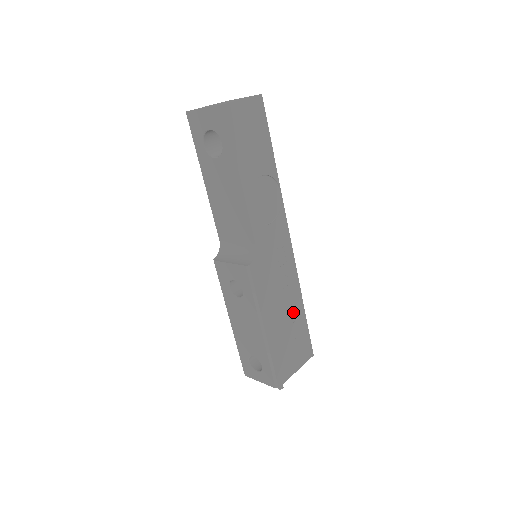
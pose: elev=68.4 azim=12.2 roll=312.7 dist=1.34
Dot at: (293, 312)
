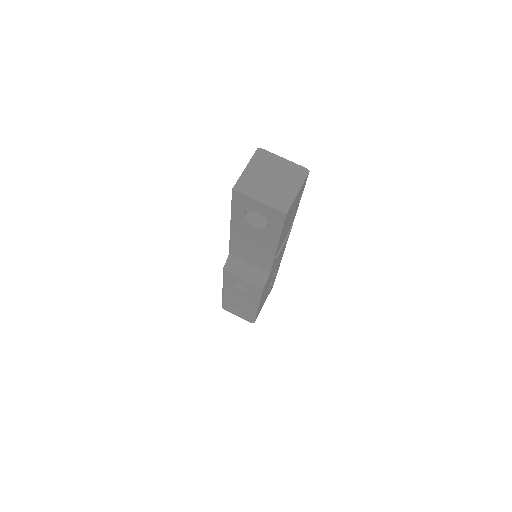
Dot at: (273, 279)
